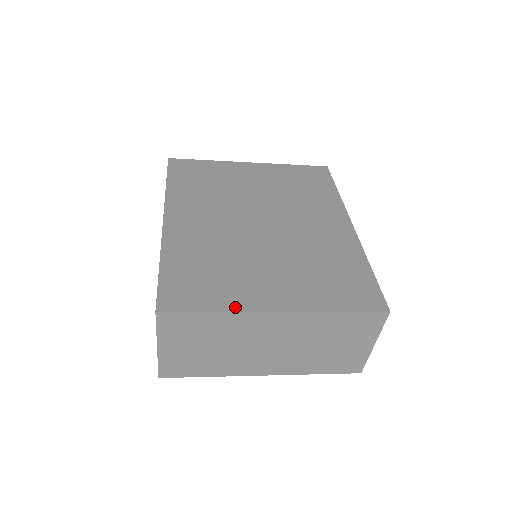
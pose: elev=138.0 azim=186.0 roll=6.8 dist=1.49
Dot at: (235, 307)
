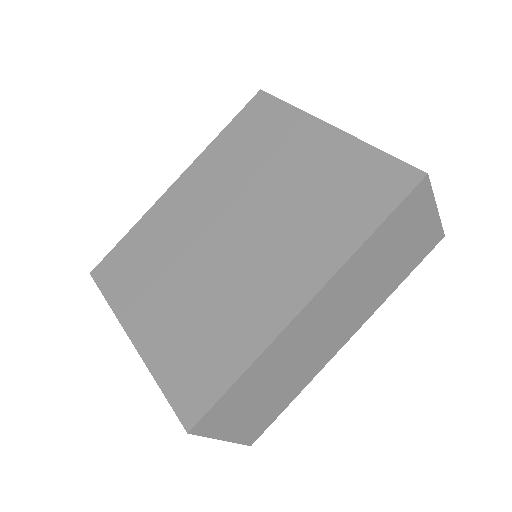
Dot at: (118, 309)
